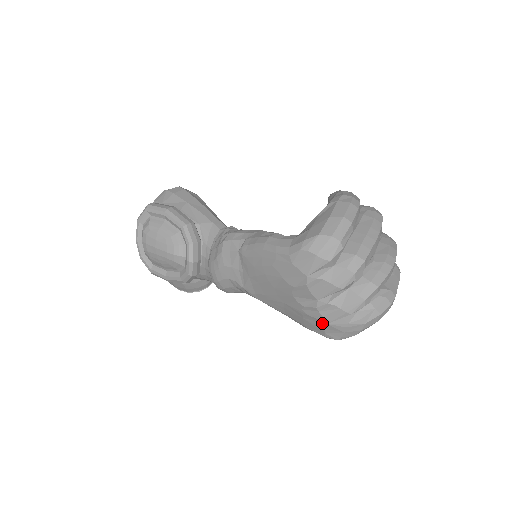
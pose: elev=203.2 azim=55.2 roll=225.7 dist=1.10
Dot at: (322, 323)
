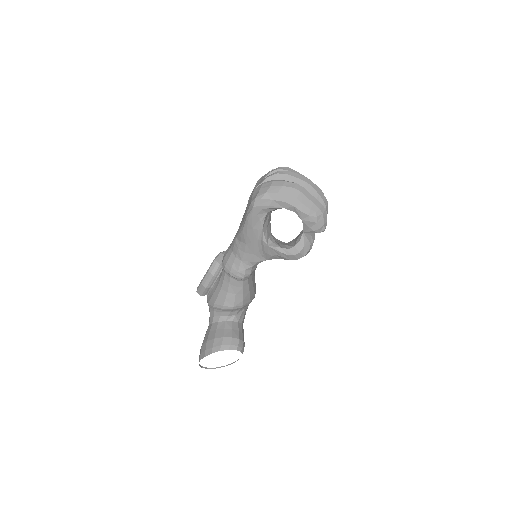
Dot at: (253, 193)
